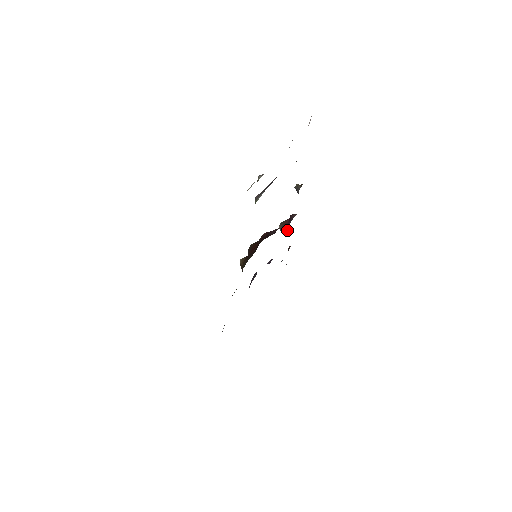
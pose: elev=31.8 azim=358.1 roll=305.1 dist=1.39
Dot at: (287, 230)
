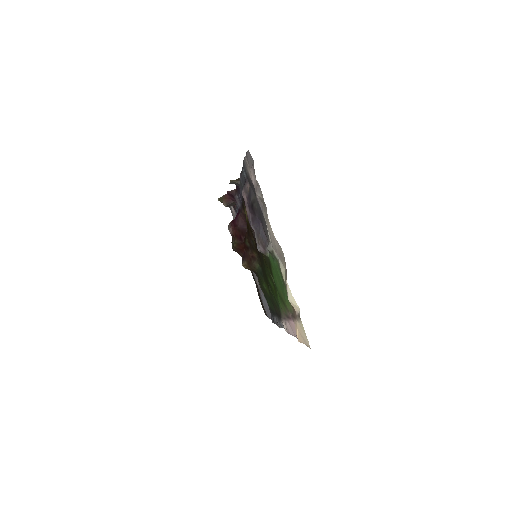
Dot at: (234, 203)
